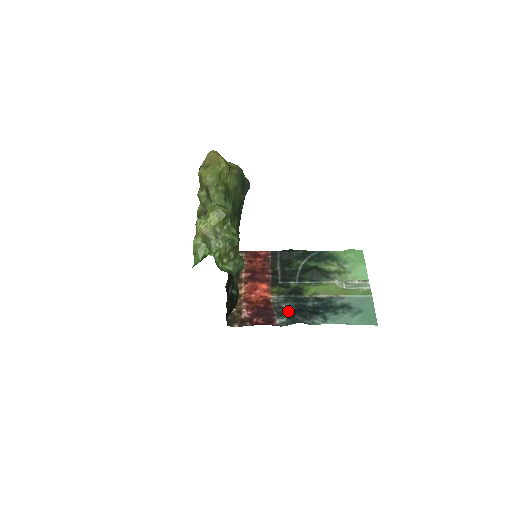
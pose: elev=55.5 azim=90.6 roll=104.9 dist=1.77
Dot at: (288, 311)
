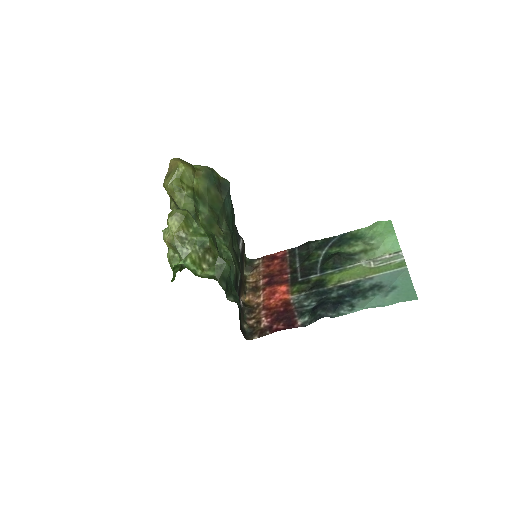
Dot at: (310, 308)
